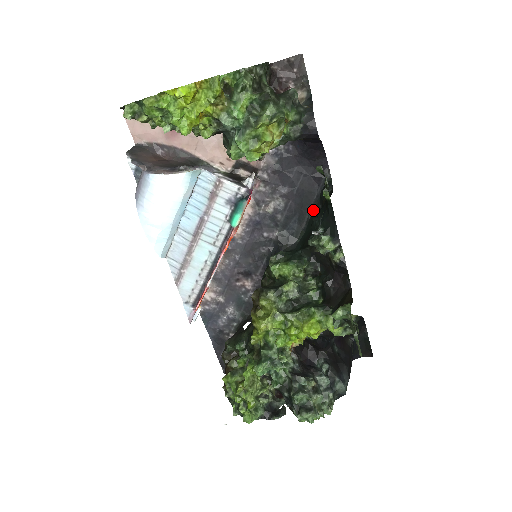
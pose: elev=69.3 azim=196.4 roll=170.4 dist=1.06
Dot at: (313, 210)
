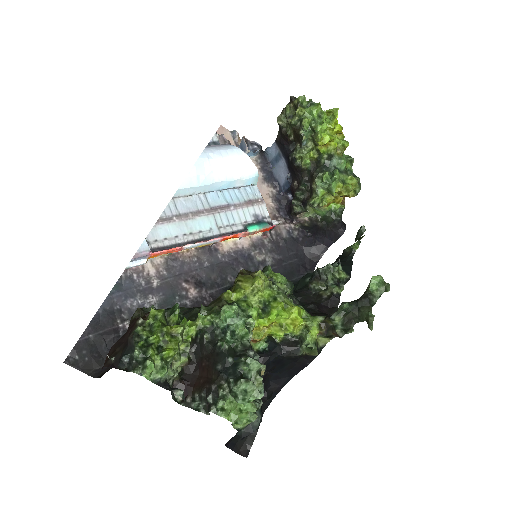
Dot at: occluded
